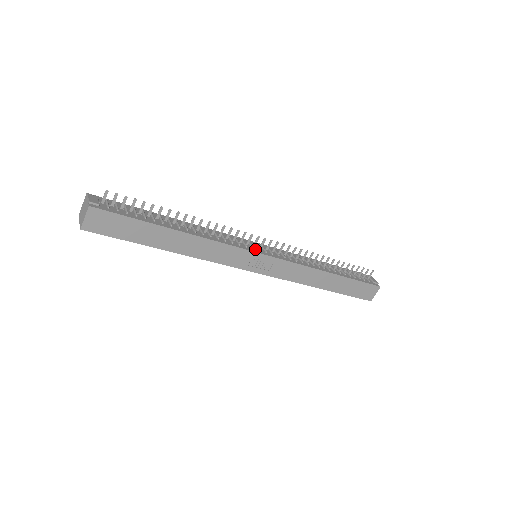
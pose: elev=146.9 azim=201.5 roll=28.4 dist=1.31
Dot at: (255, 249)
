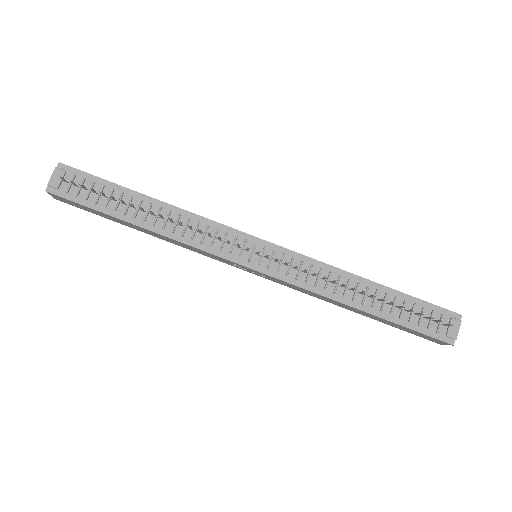
Dot at: (243, 257)
